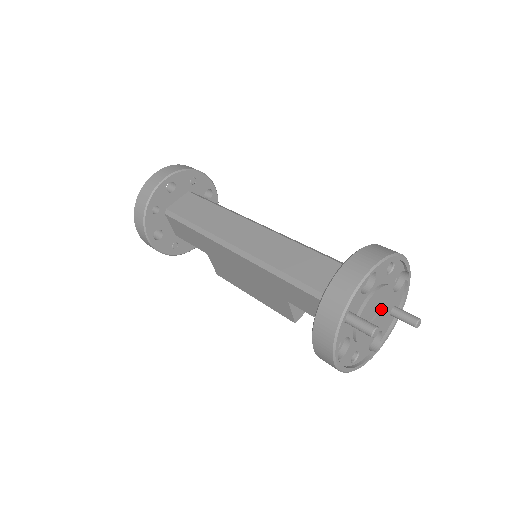
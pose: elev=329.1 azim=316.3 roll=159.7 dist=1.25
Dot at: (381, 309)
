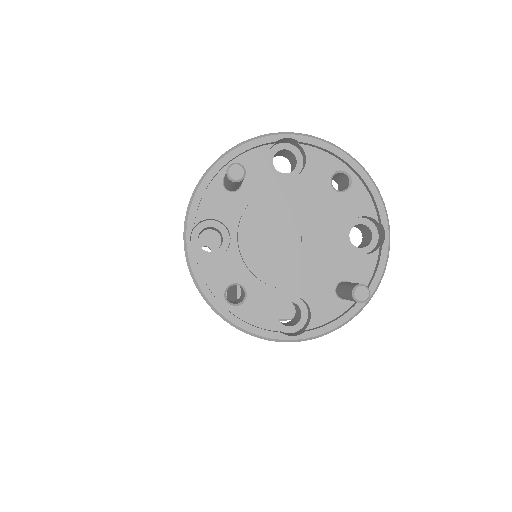
Dot at: (306, 239)
